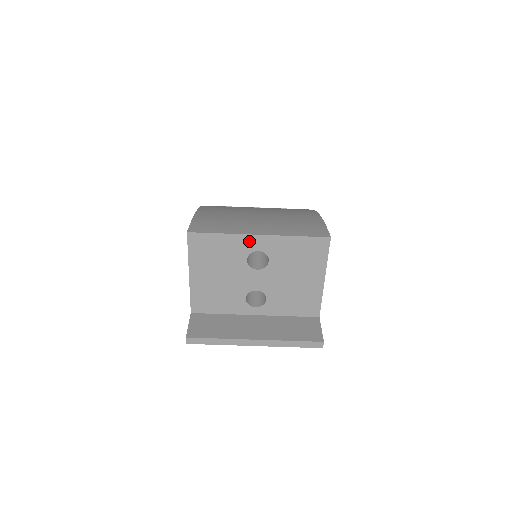
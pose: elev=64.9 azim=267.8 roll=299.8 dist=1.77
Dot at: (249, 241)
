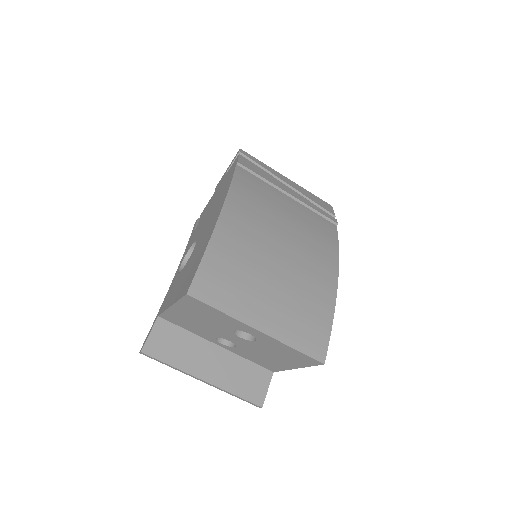
Dot at: (246, 327)
